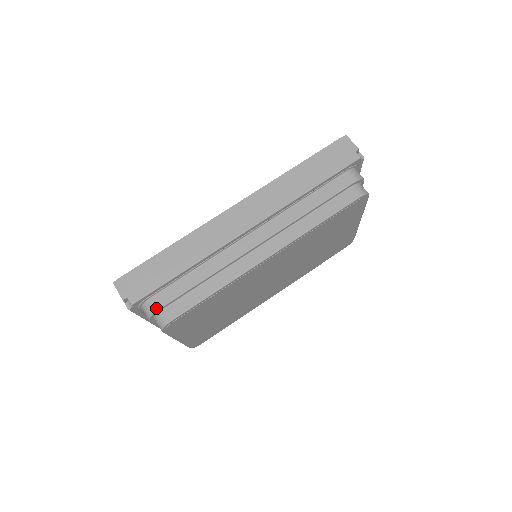
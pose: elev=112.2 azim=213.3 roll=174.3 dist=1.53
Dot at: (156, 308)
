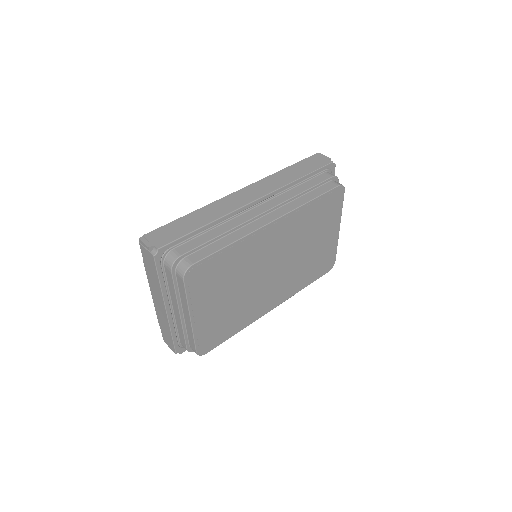
Dot at: (179, 255)
